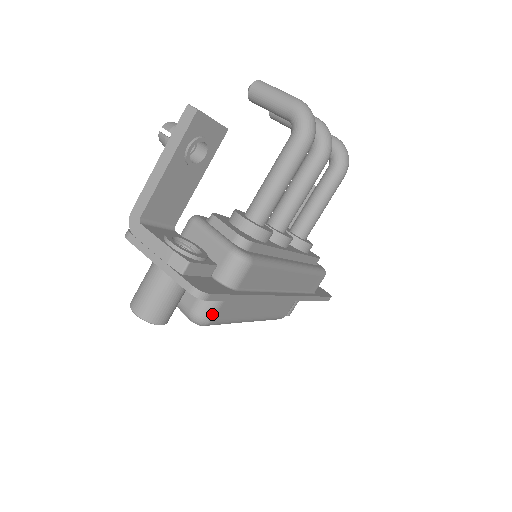
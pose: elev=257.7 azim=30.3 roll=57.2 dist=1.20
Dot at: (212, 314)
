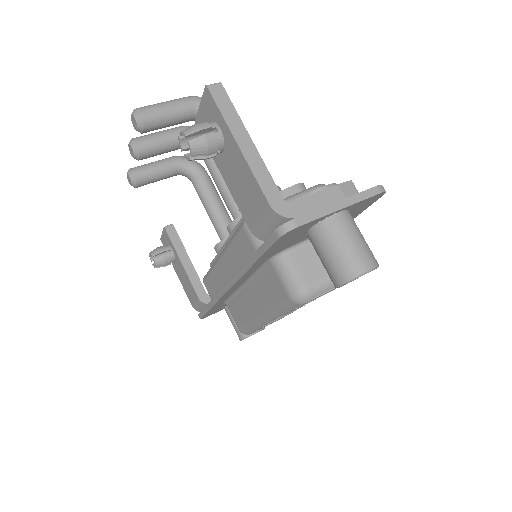
Dot at: occluded
